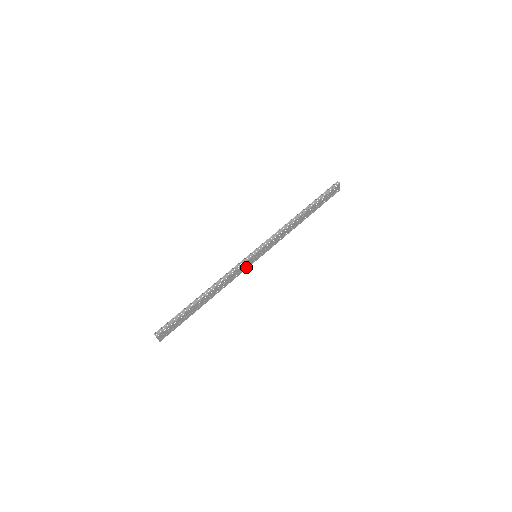
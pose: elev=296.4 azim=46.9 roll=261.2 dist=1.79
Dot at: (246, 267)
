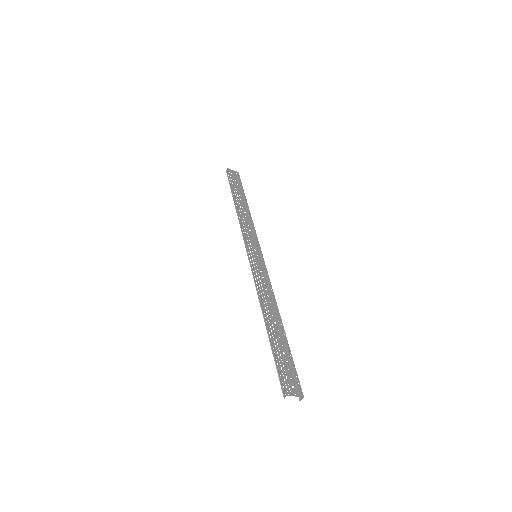
Dot at: (264, 269)
